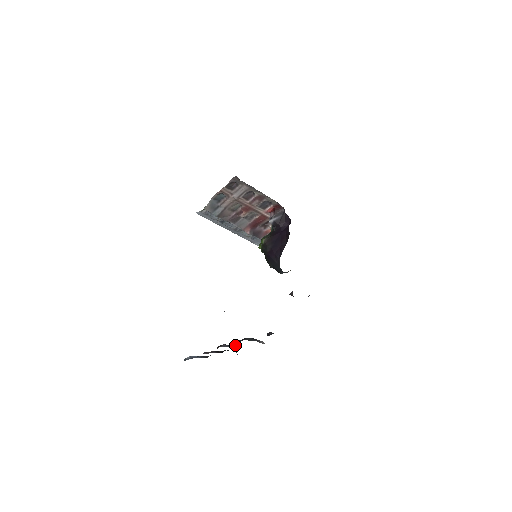
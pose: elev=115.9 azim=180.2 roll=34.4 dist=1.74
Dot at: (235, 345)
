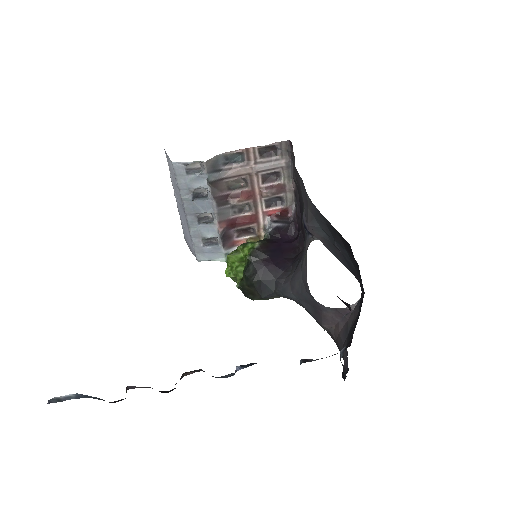
Dot at: occluded
